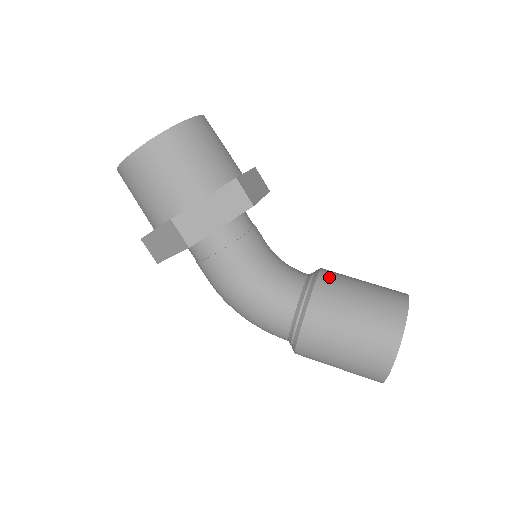
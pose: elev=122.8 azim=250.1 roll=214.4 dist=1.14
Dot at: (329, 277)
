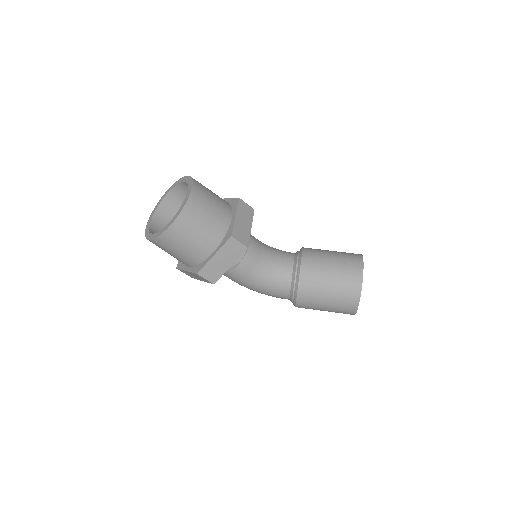
Dot at: (308, 264)
